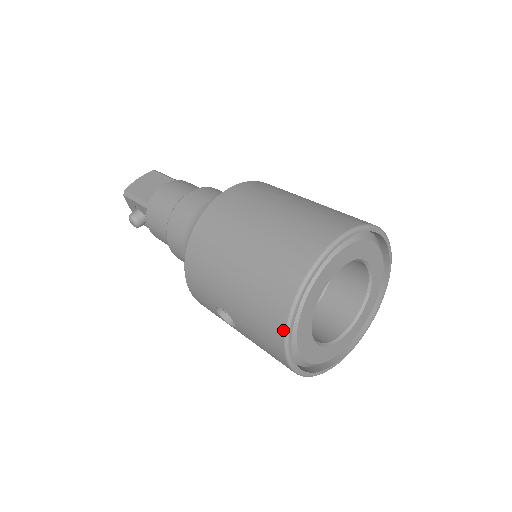
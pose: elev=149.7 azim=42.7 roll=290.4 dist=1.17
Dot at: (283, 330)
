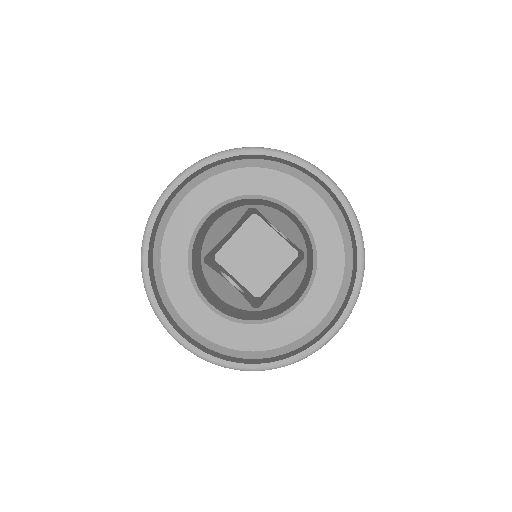
Dot at: (148, 297)
